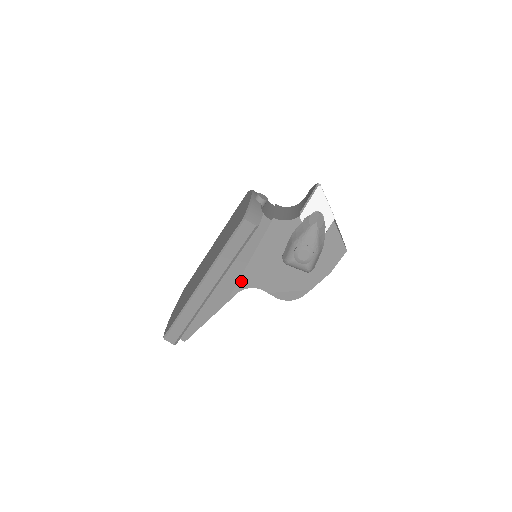
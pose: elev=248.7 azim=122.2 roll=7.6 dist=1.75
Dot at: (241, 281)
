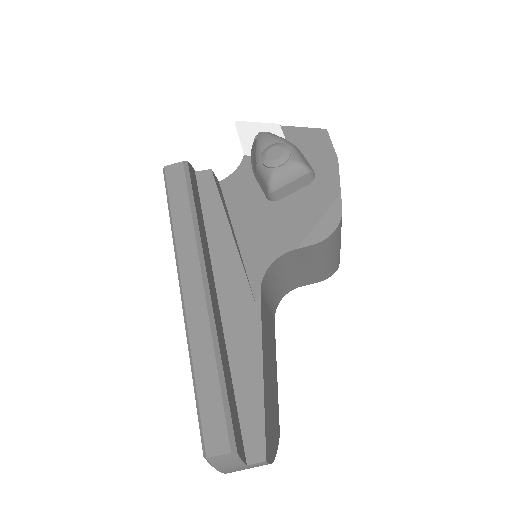
Dot at: (250, 270)
